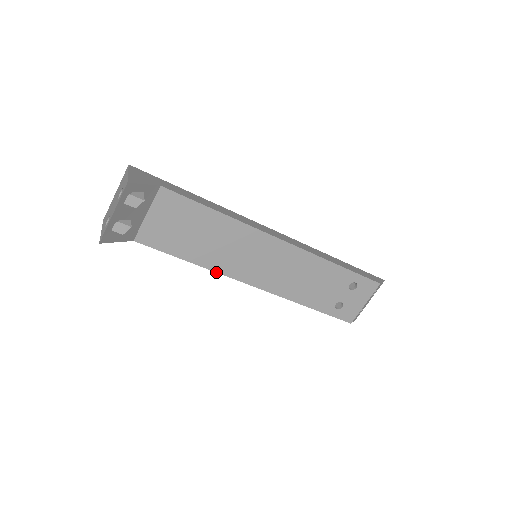
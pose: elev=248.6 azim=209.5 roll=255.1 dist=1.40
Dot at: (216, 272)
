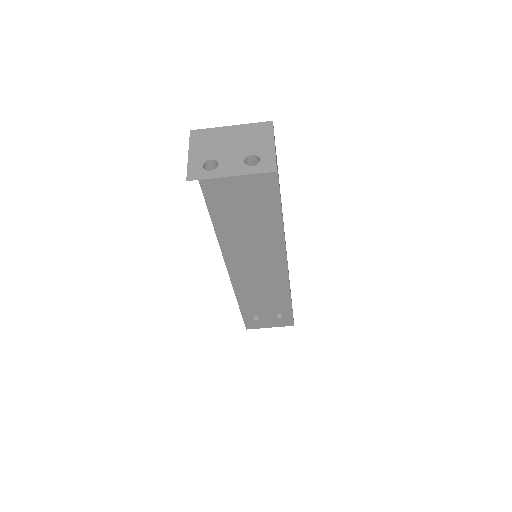
Dot at: (220, 246)
